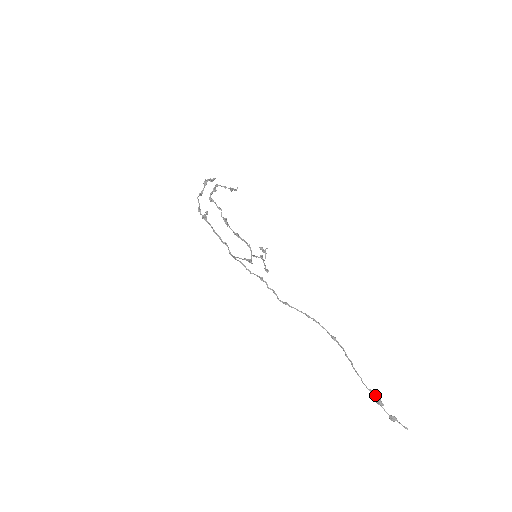
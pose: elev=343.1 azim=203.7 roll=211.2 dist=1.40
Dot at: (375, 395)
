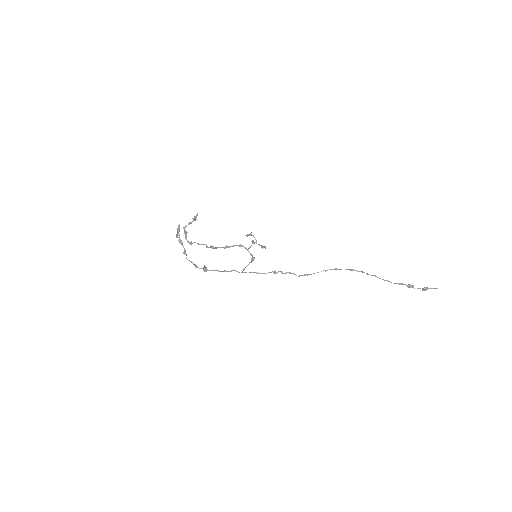
Dot at: (404, 284)
